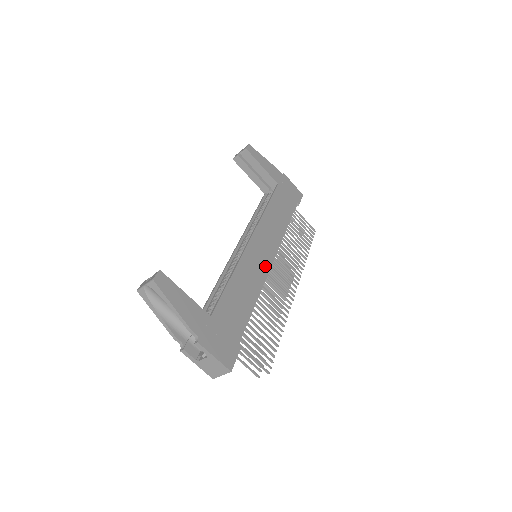
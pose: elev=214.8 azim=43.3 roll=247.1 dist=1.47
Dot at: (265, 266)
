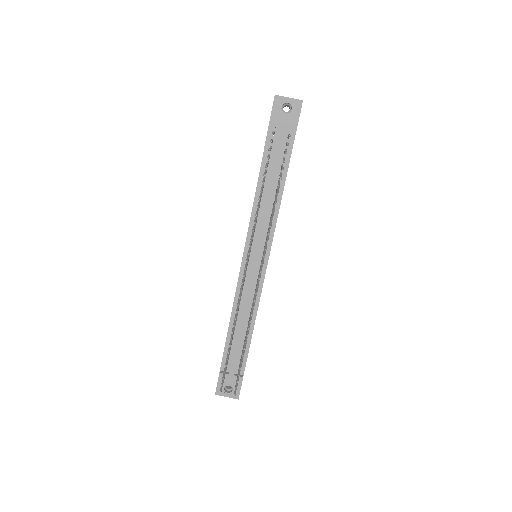
Dot at: occluded
